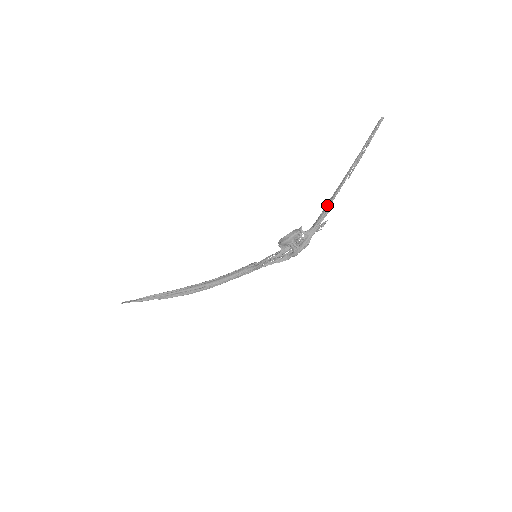
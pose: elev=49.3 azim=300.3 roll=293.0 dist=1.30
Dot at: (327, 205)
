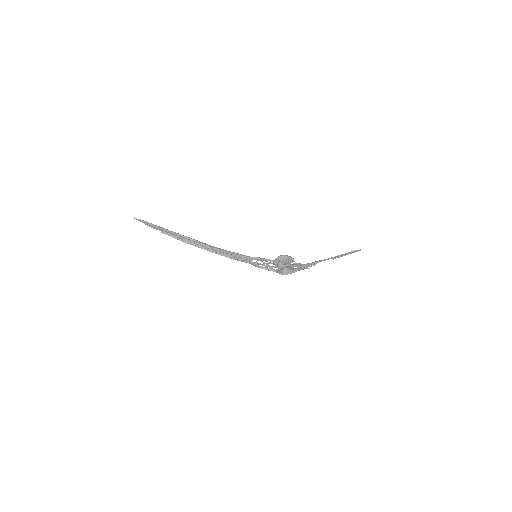
Dot at: (316, 261)
